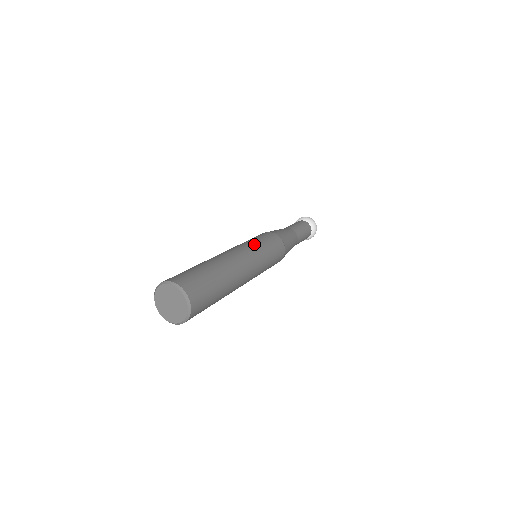
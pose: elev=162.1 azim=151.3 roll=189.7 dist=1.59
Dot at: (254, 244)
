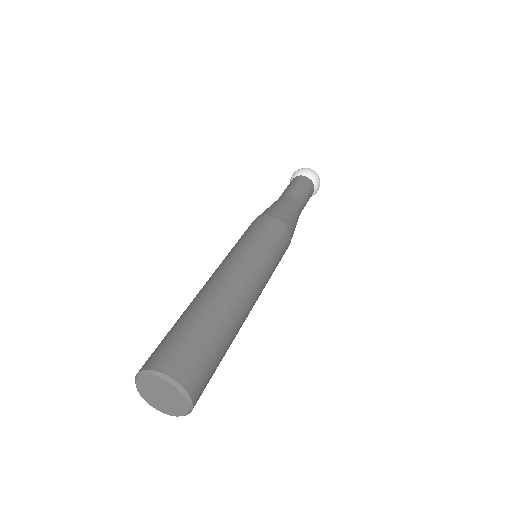
Dot at: (261, 253)
